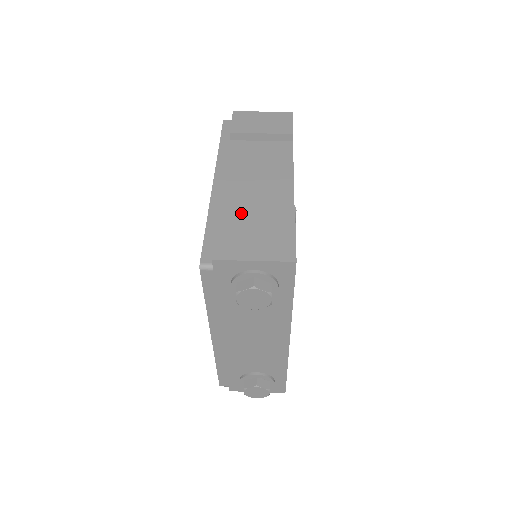
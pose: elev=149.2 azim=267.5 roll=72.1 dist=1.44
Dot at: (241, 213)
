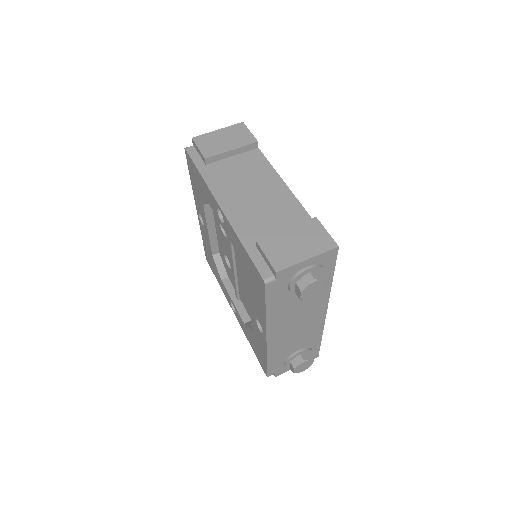
Dot at: (264, 225)
